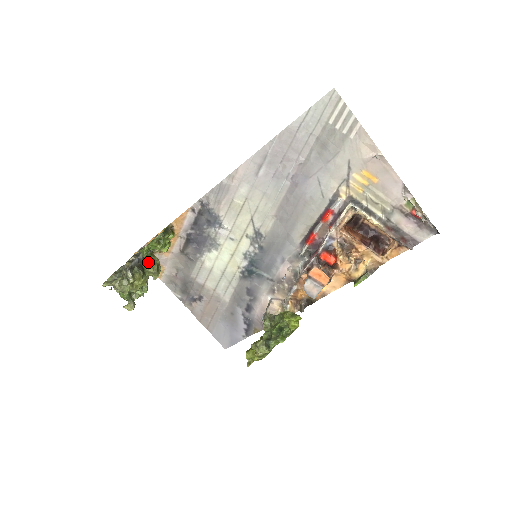
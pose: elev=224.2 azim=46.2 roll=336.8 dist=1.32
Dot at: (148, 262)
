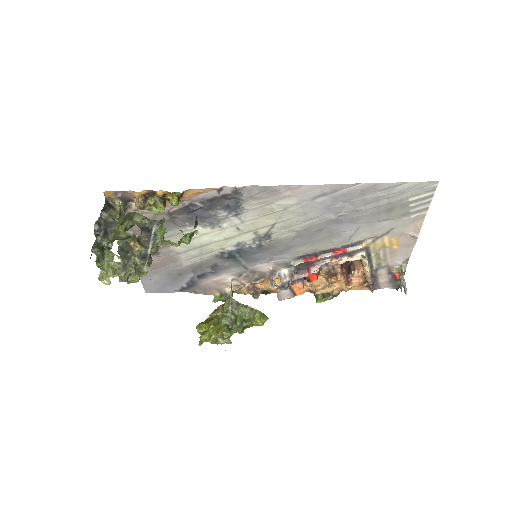
Dot at: occluded
